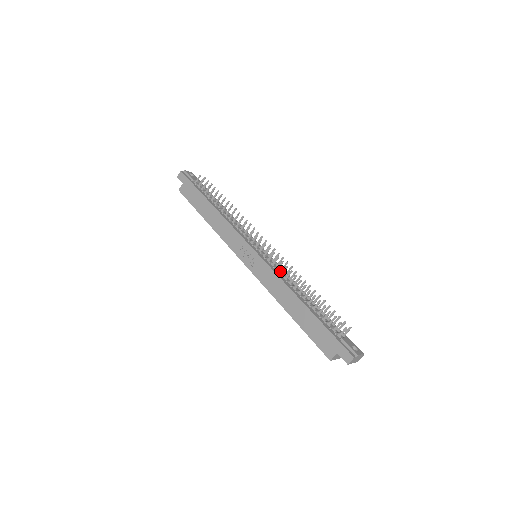
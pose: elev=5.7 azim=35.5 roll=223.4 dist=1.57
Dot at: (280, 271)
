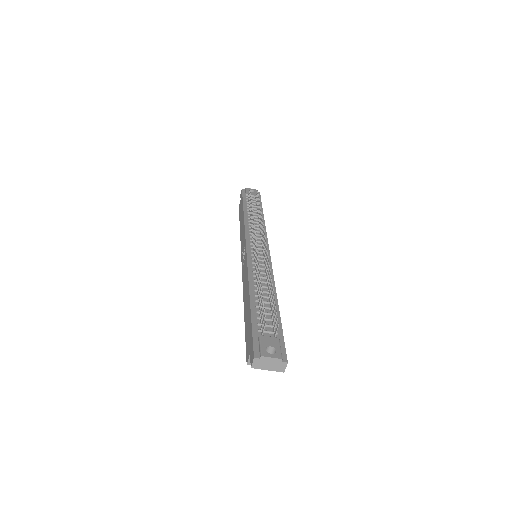
Dot at: (258, 267)
